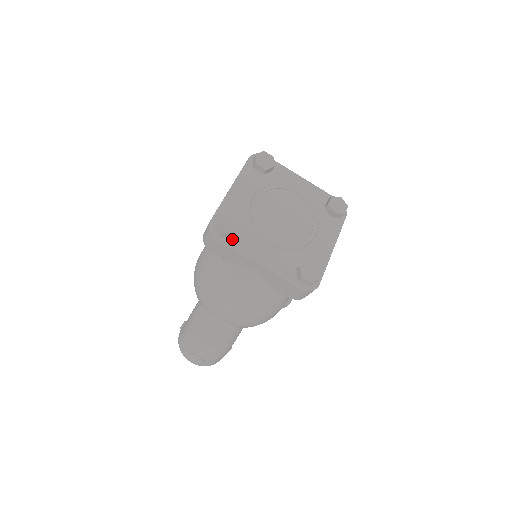
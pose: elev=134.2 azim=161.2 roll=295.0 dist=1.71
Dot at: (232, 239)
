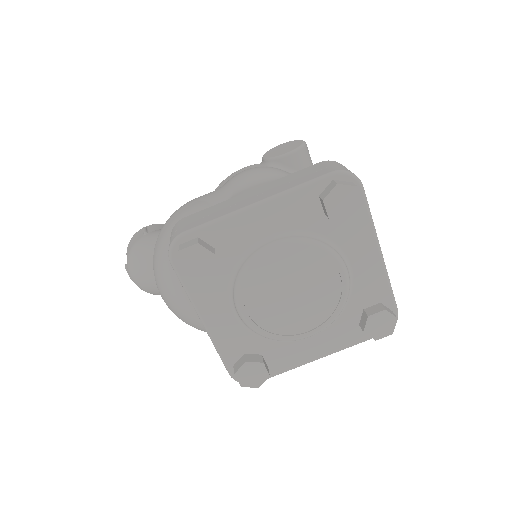
Dot at: occluded
